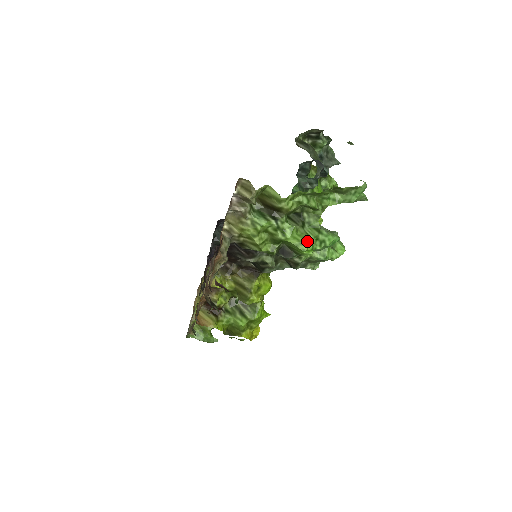
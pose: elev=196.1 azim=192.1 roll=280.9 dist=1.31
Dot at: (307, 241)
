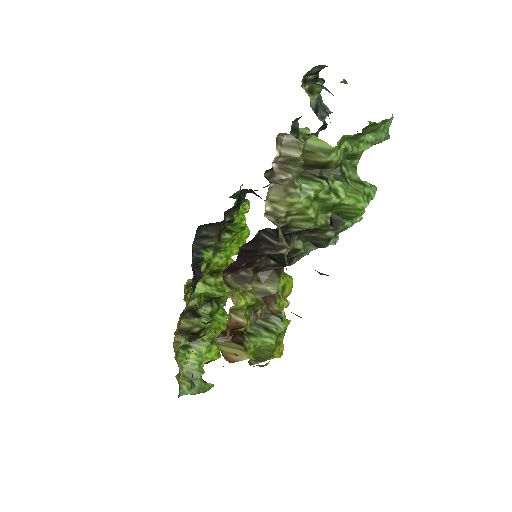
Dot at: (361, 197)
